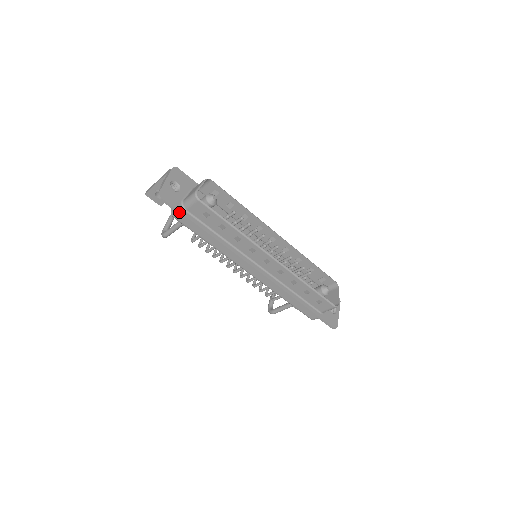
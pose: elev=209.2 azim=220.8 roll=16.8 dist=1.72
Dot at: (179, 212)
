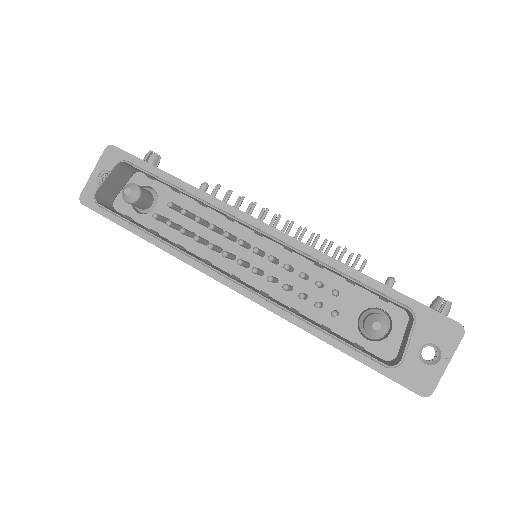
Dot at: (107, 218)
